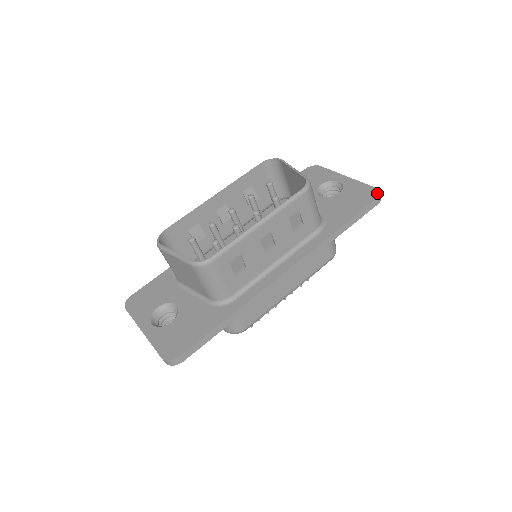
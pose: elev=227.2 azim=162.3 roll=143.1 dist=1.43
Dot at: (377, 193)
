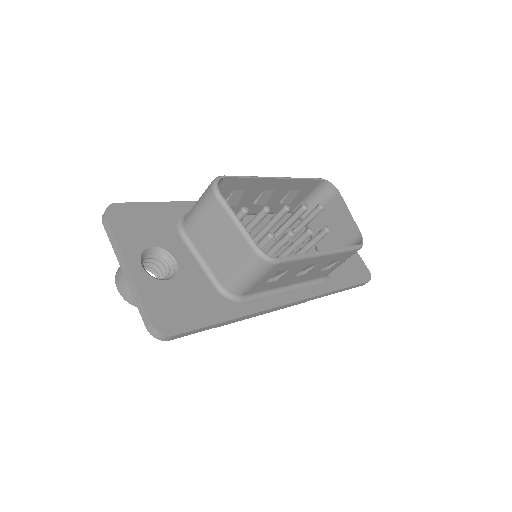
Dot at: (370, 276)
